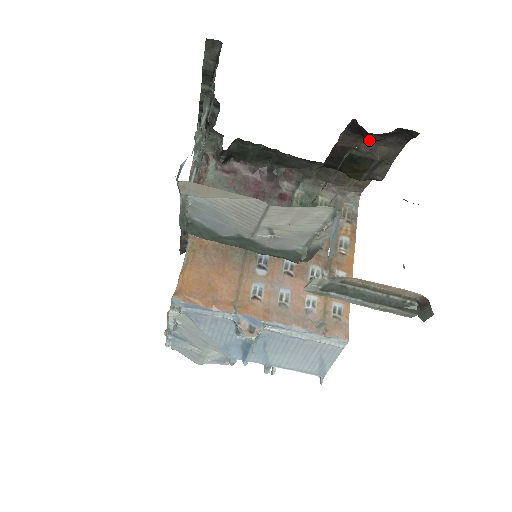
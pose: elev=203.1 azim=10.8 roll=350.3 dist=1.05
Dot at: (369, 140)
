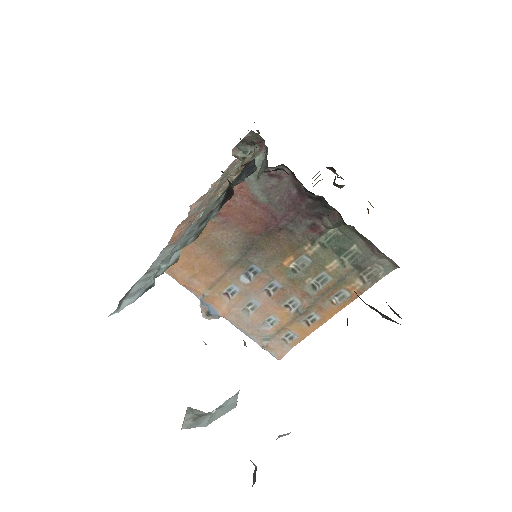
Dot at: (378, 311)
